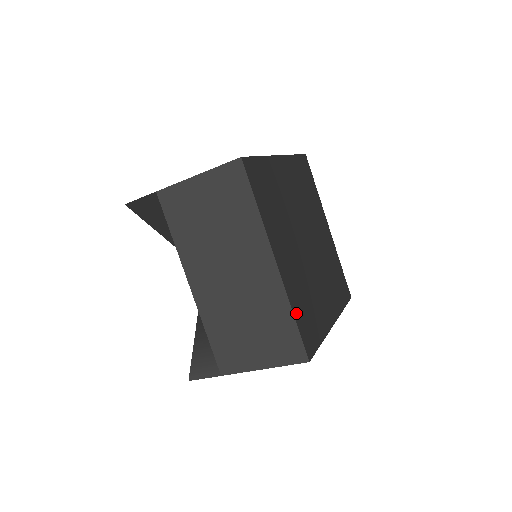
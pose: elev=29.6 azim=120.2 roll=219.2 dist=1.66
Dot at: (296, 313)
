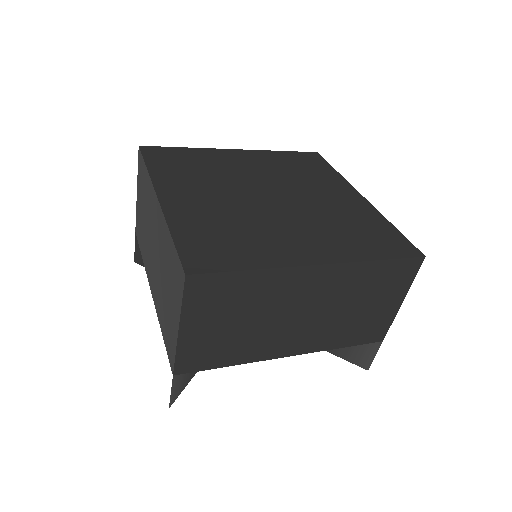
Dot at: (180, 234)
